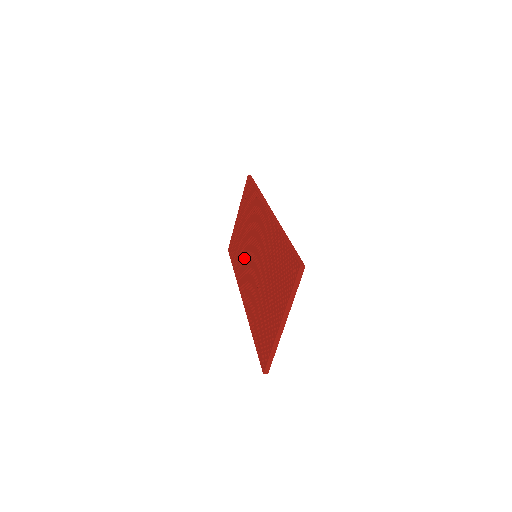
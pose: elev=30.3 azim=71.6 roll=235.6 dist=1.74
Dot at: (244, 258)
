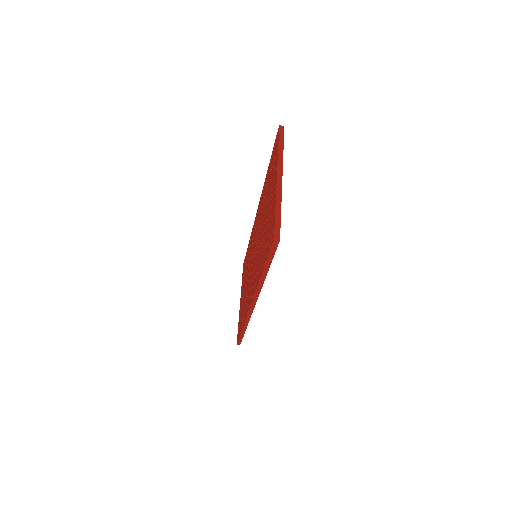
Dot at: (248, 288)
